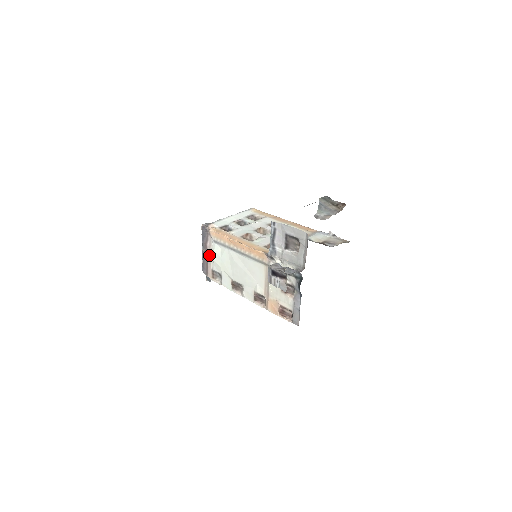
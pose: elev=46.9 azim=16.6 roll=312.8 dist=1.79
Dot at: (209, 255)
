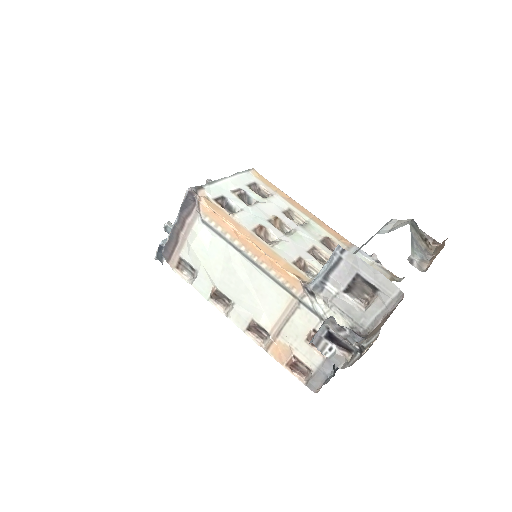
Dot at: (184, 236)
